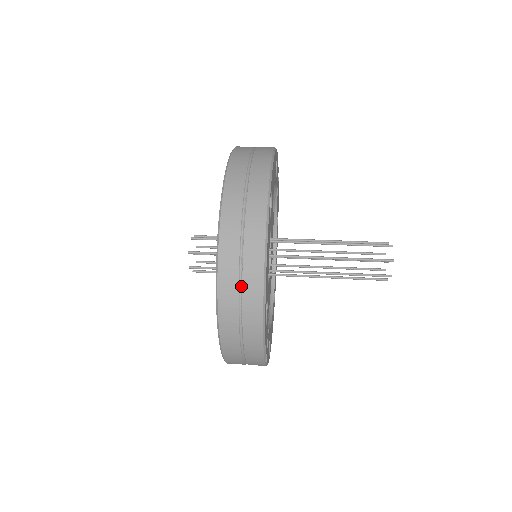
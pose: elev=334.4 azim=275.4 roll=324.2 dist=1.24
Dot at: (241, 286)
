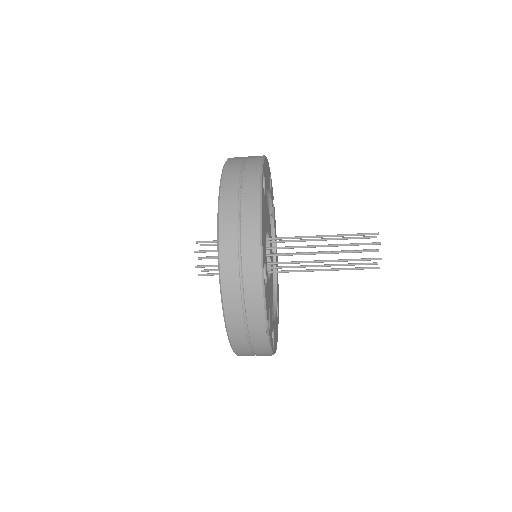
Dot at: (240, 240)
